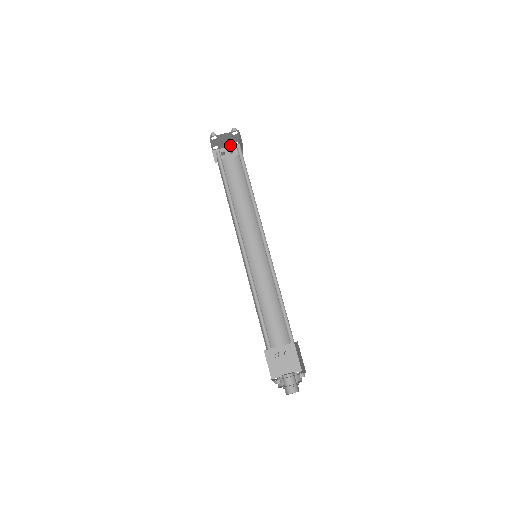
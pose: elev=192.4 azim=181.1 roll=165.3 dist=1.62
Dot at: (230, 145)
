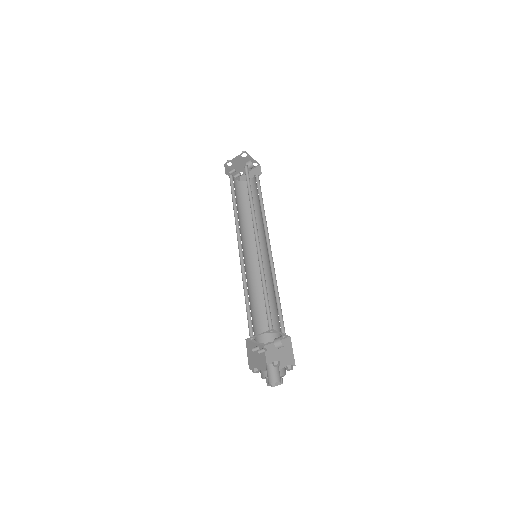
Dot at: (236, 172)
